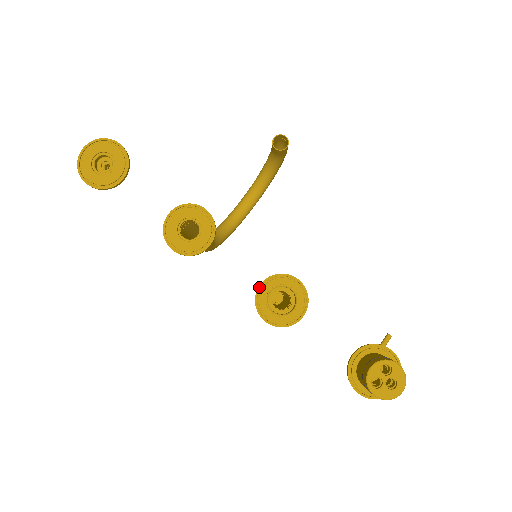
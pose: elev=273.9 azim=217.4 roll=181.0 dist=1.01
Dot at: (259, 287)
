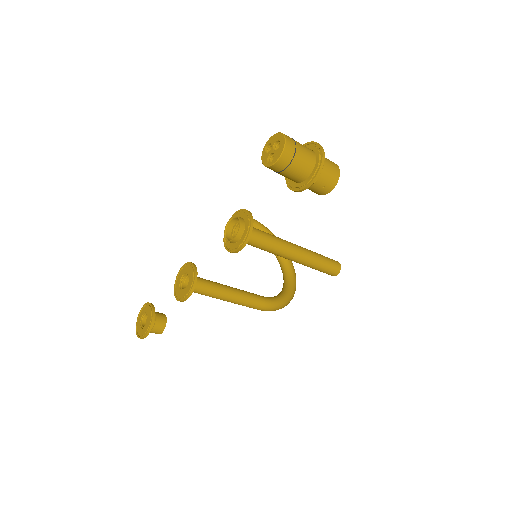
Dot at: (224, 245)
